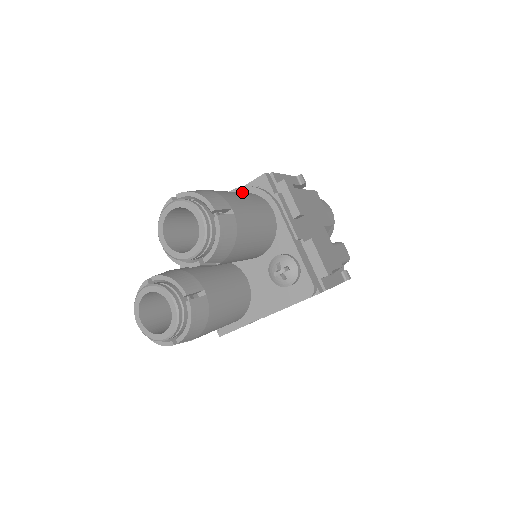
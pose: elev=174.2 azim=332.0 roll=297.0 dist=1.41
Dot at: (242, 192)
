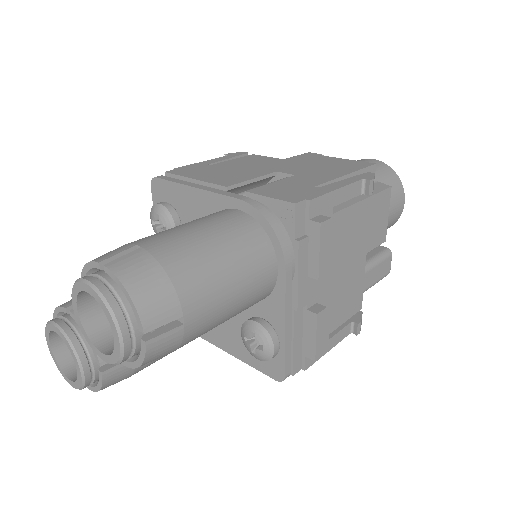
Dot at: (250, 213)
